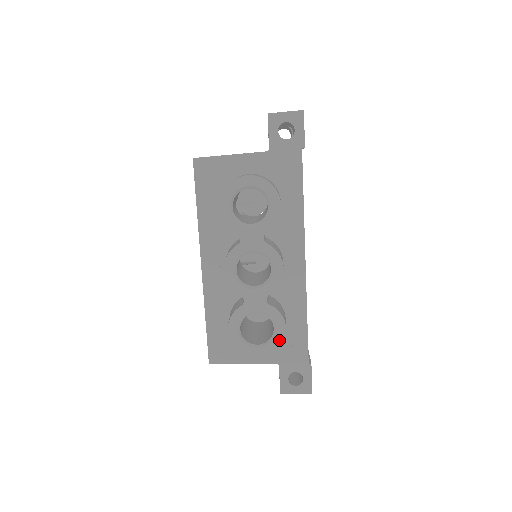
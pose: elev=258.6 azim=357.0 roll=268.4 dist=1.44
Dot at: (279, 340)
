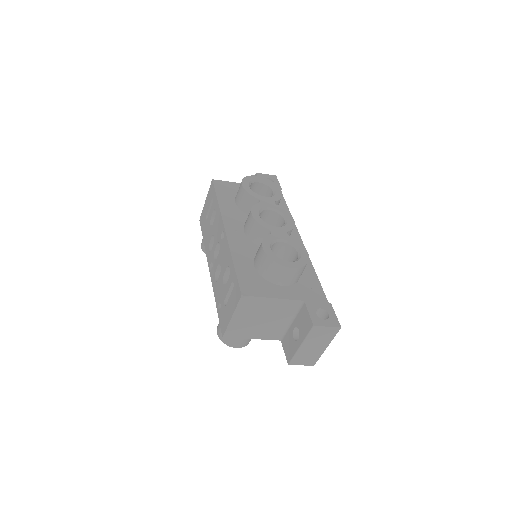
Dot at: (305, 259)
